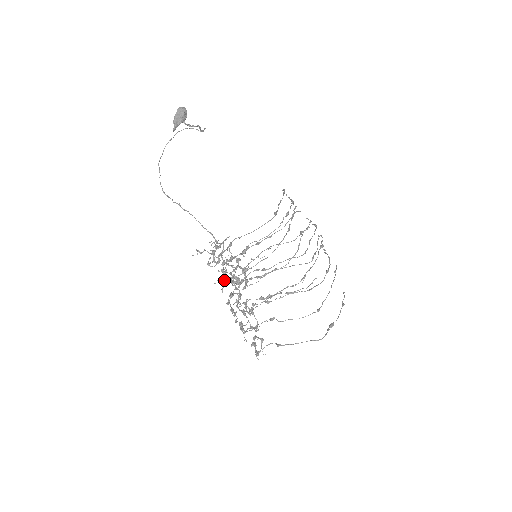
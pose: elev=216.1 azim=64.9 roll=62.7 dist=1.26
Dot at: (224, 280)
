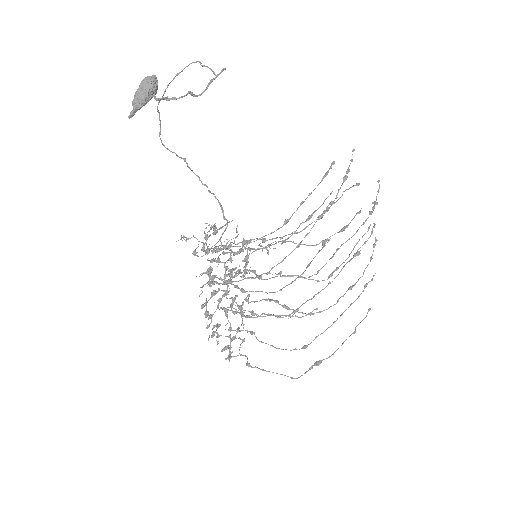
Dot at: (208, 275)
